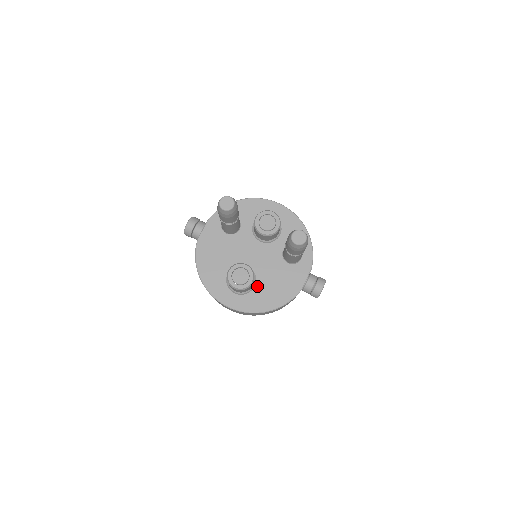
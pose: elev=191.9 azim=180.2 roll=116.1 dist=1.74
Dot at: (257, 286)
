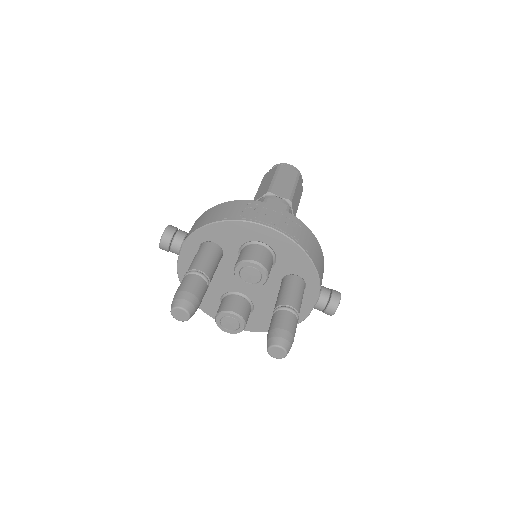
Dot at: (256, 311)
